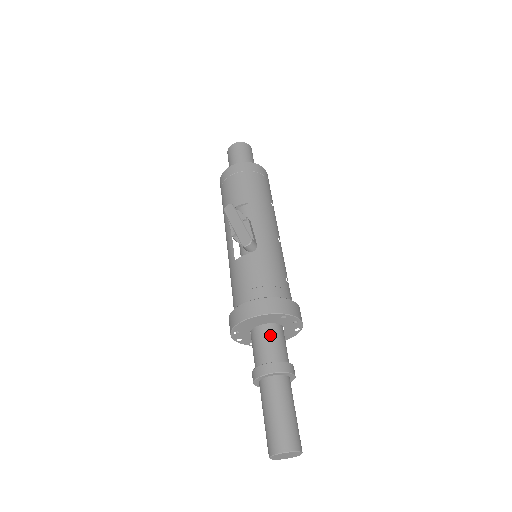
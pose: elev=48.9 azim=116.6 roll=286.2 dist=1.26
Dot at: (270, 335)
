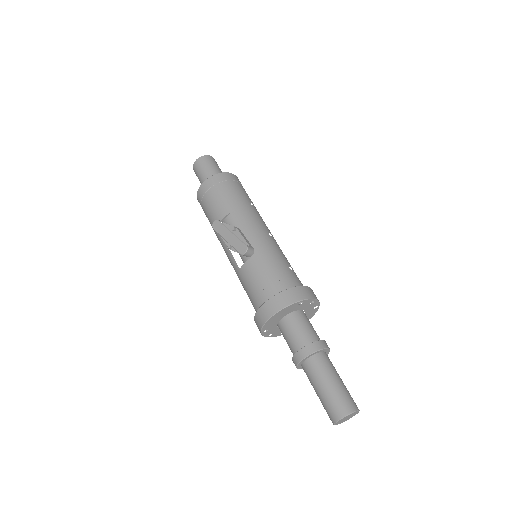
Dot at: (295, 323)
